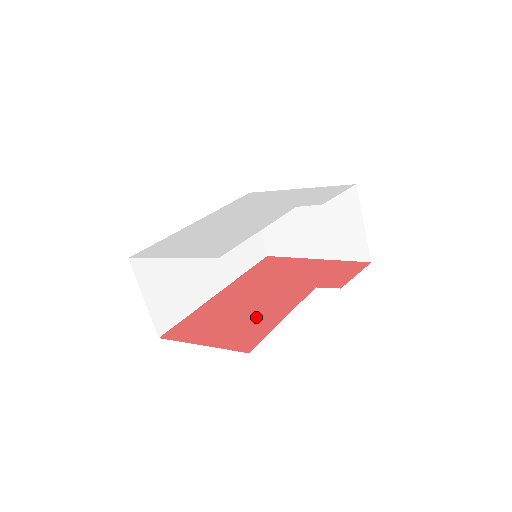
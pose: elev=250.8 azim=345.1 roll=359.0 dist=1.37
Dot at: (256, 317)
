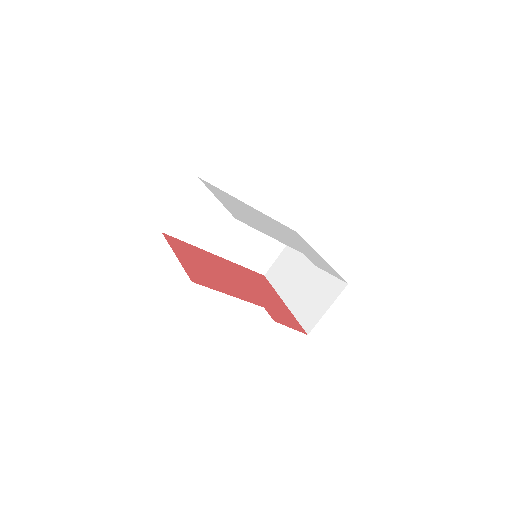
Dot at: (217, 280)
